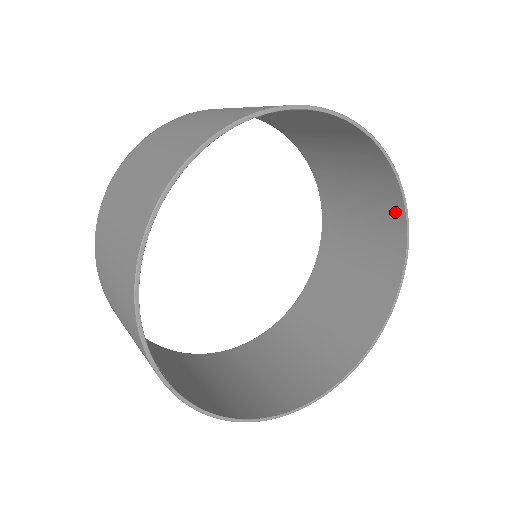
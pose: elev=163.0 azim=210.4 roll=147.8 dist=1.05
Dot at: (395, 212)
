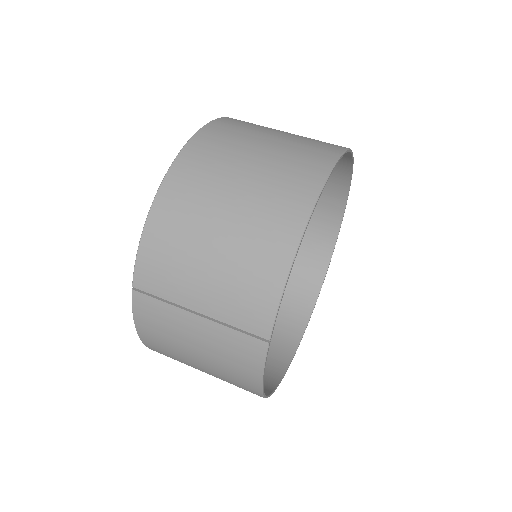
Dot at: (322, 256)
